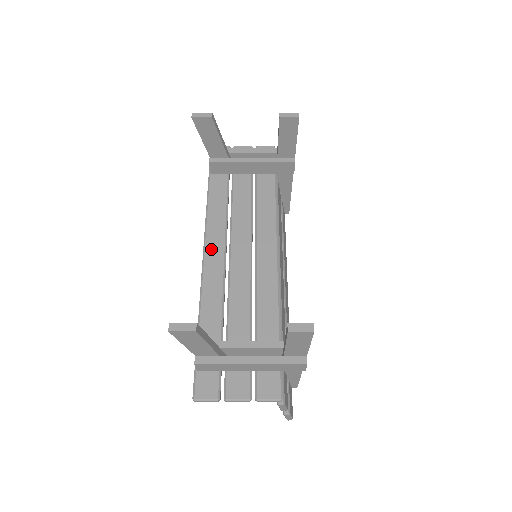
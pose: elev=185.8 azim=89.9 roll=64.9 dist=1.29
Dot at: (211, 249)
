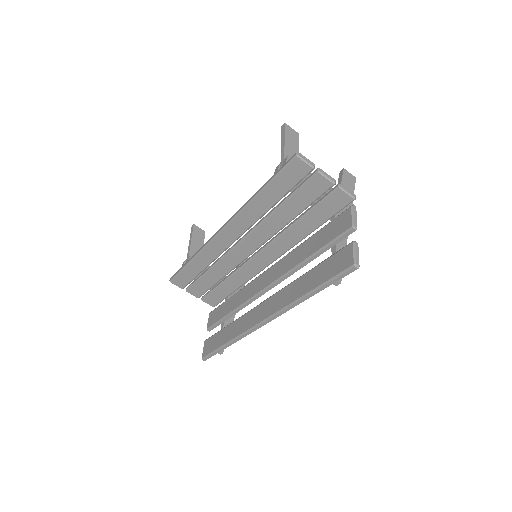
Dot at: occluded
